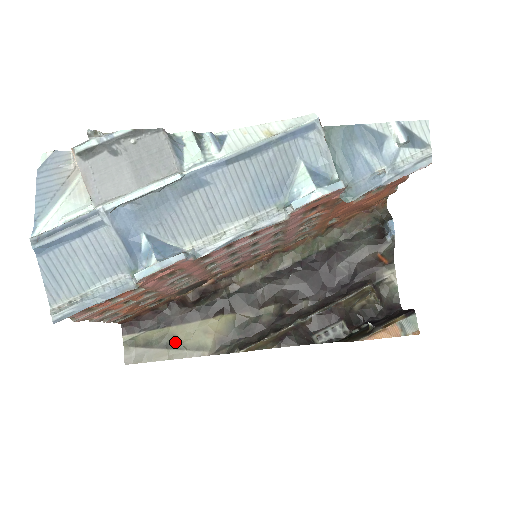
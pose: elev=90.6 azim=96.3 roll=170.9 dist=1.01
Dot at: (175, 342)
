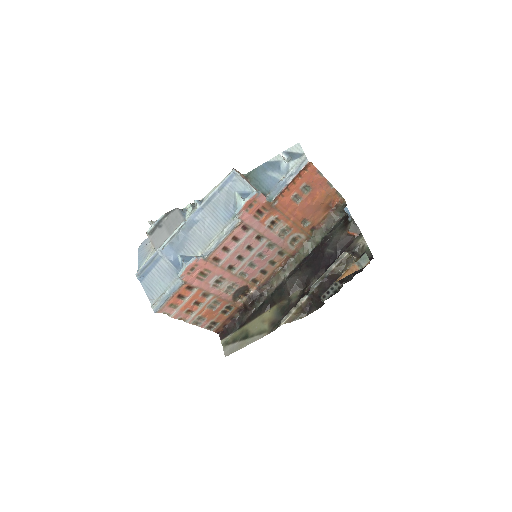
Dot at: (248, 334)
